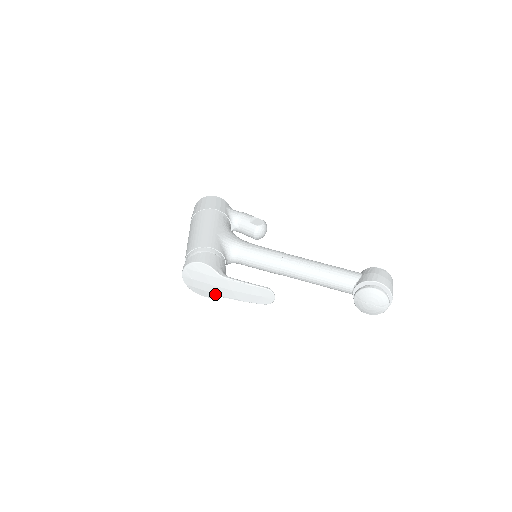
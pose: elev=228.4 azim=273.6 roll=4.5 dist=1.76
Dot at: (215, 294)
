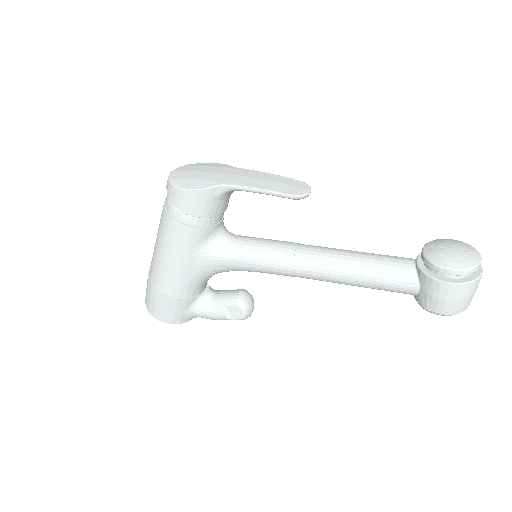
Dot at: (214, 182)
